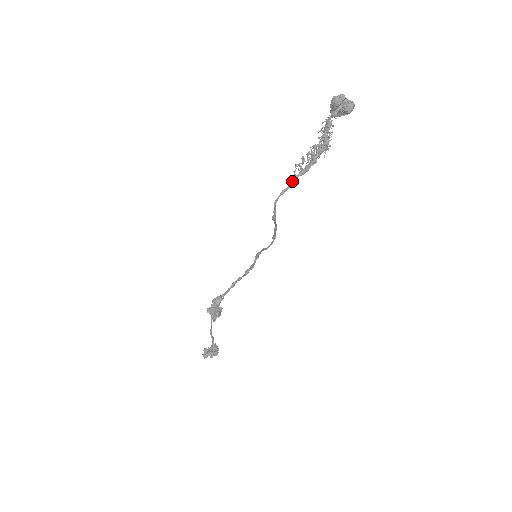
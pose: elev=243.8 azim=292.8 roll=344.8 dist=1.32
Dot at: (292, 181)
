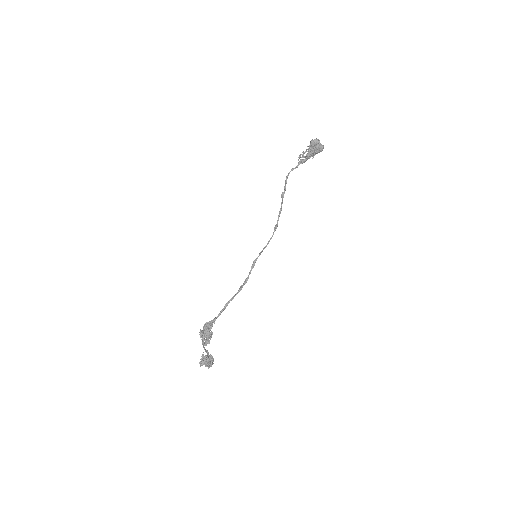
Dot at: (297, 165)
